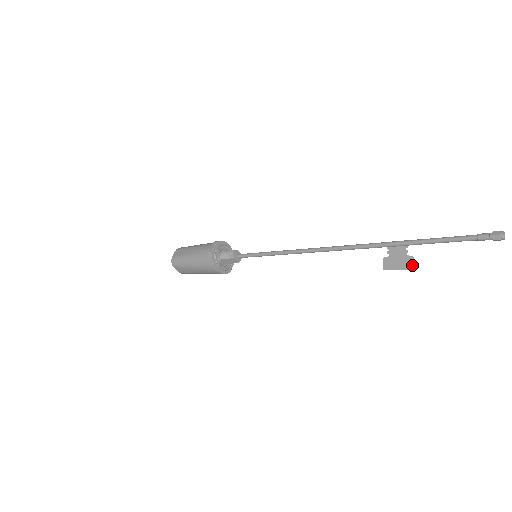
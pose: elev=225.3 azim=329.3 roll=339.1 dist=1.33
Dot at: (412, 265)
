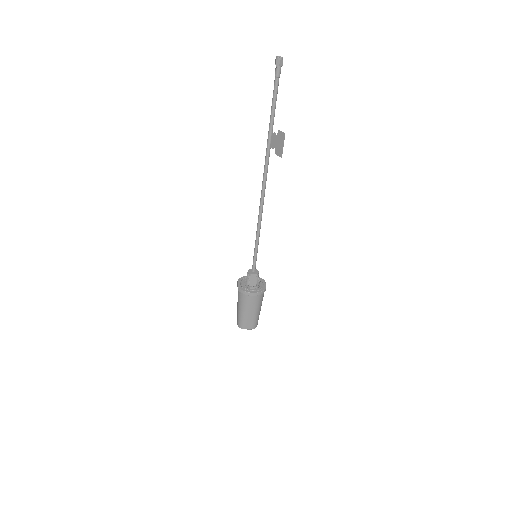
Dot at: (283, 134)
